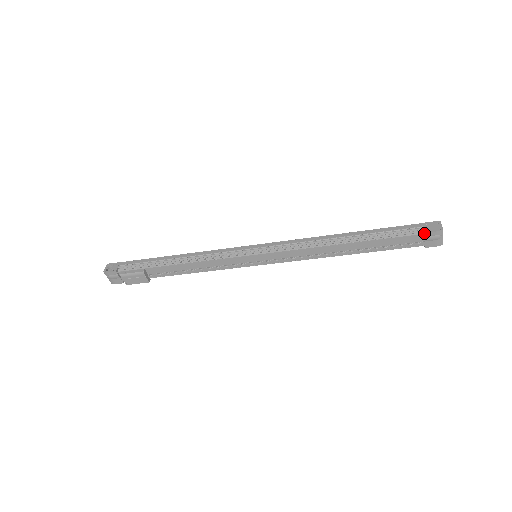
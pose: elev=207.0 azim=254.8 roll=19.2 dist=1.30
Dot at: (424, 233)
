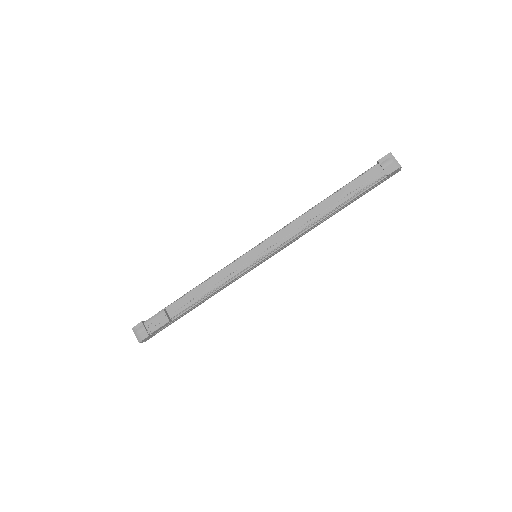
Dot at: (378, 163)
